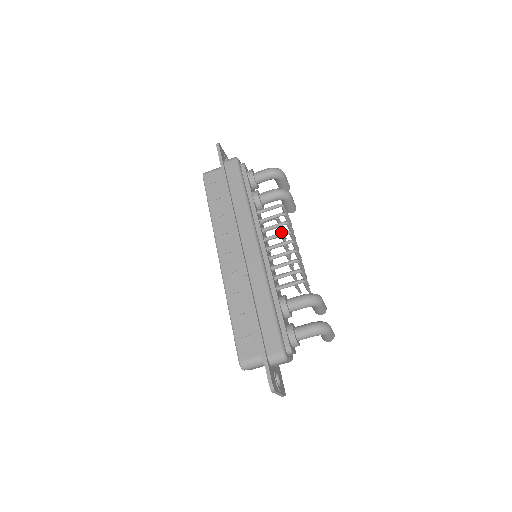
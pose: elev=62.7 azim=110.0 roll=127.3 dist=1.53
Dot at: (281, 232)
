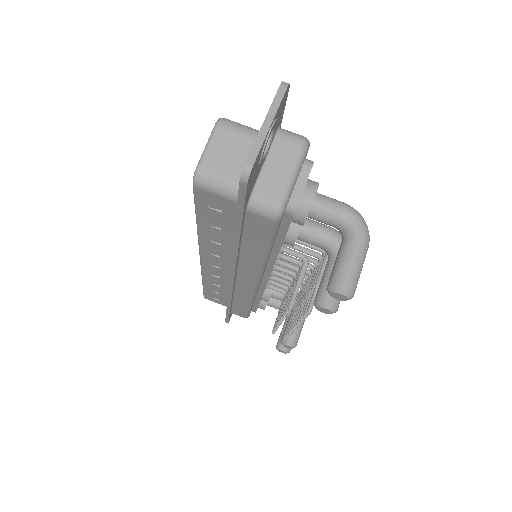
Dot at: occluded
